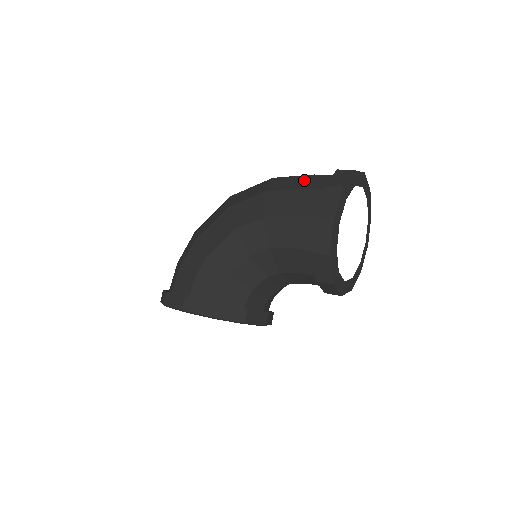
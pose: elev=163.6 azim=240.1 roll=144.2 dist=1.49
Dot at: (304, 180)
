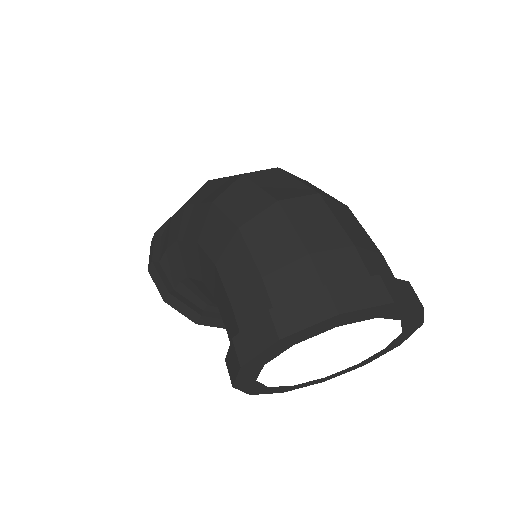
Dot at: (285, 255)
